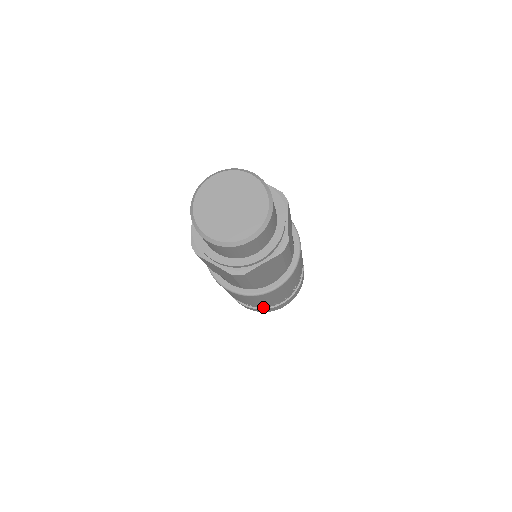
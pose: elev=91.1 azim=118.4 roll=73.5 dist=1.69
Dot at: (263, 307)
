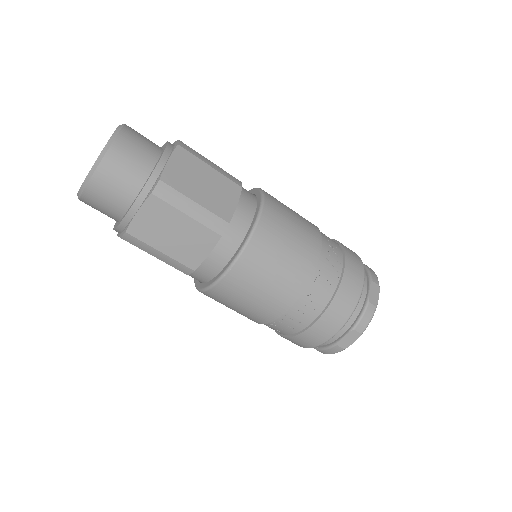
Dot at: (332, 293)
